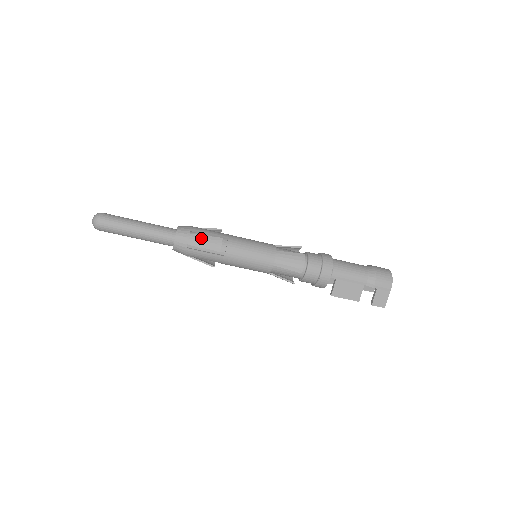
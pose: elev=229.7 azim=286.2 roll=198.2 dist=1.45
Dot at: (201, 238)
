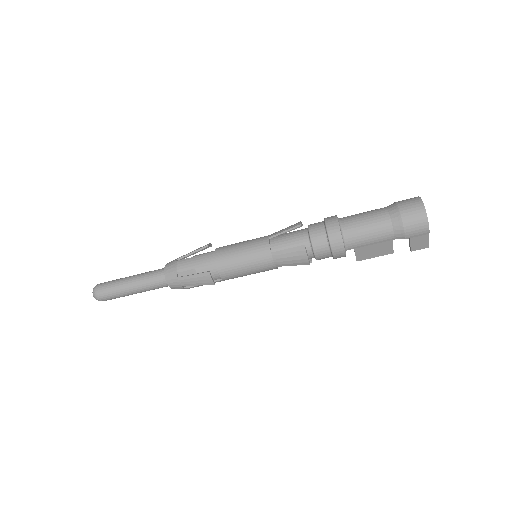
Dot at: (190, 279)
